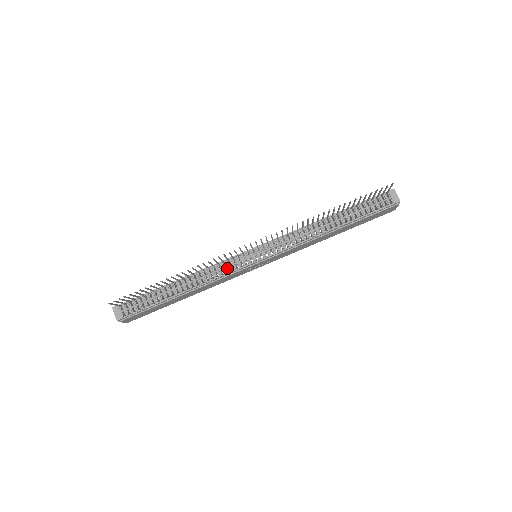
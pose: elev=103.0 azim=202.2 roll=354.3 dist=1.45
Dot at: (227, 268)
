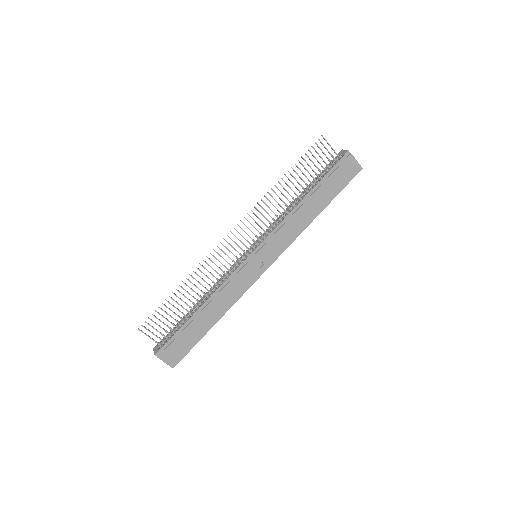
Dot at: (231, 271)
